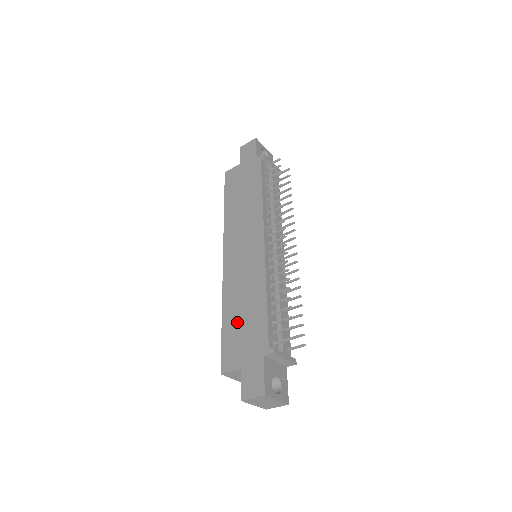
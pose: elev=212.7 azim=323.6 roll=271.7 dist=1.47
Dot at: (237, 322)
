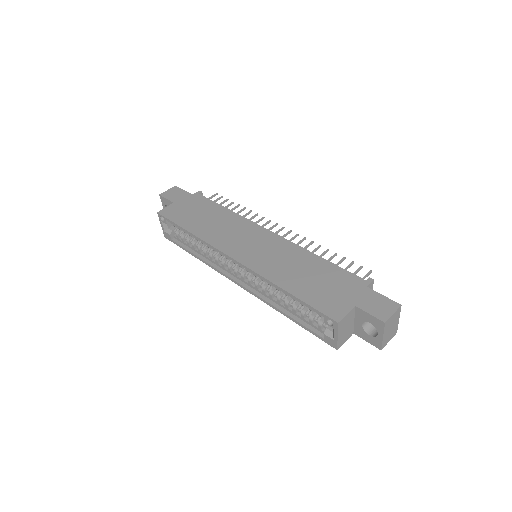
Dot at: (309, 284)
